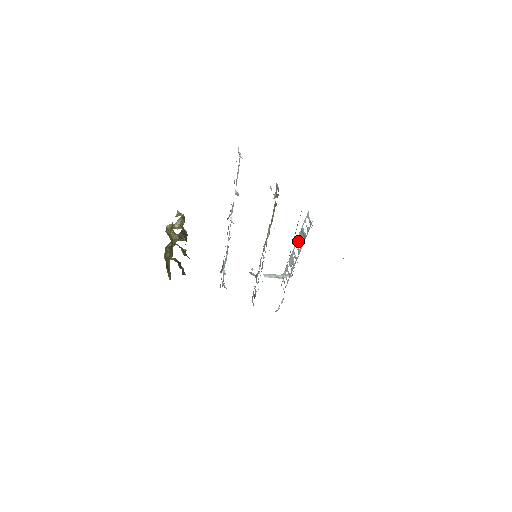
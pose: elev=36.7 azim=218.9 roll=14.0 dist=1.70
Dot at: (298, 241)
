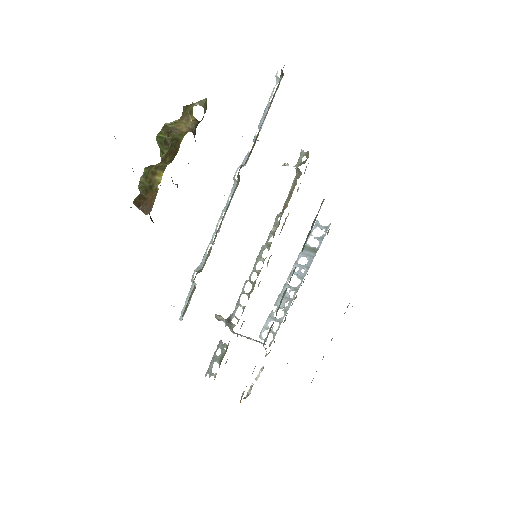
Dot at: (297, 266)
